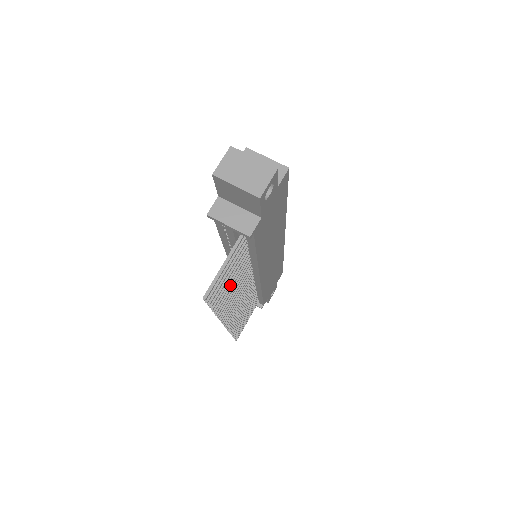
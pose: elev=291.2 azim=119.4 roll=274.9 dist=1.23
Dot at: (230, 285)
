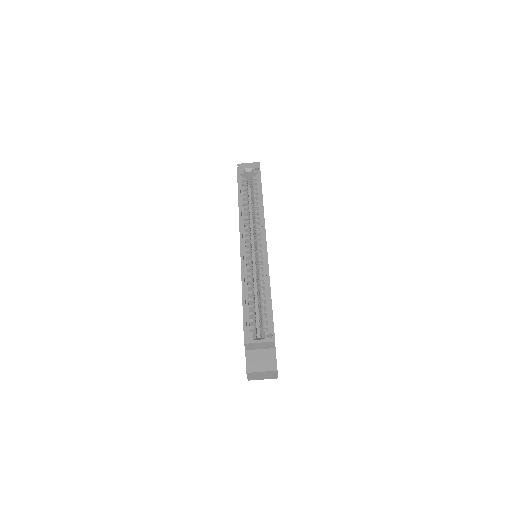
Dot at: occluded
